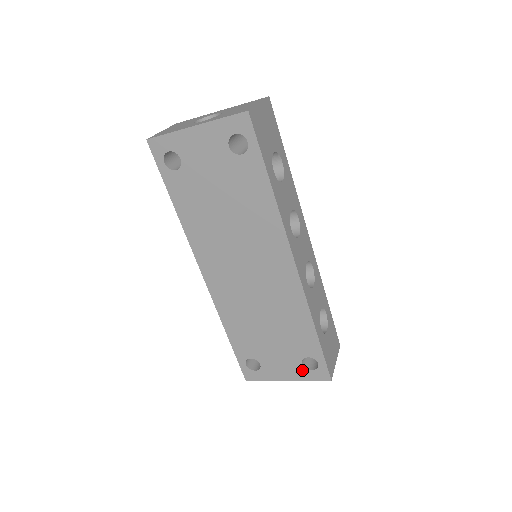
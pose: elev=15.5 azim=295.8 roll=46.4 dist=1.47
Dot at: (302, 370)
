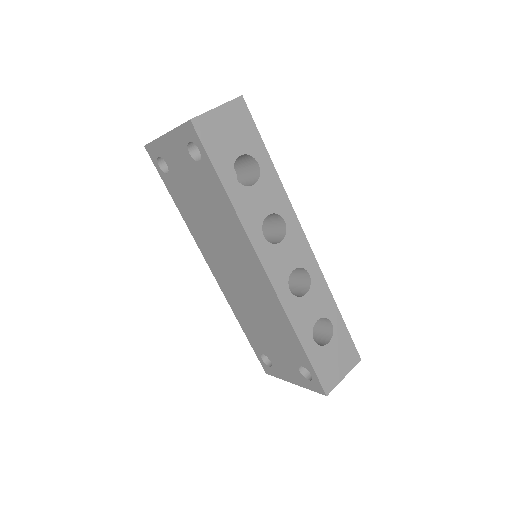
Dot at: (301, 377)
